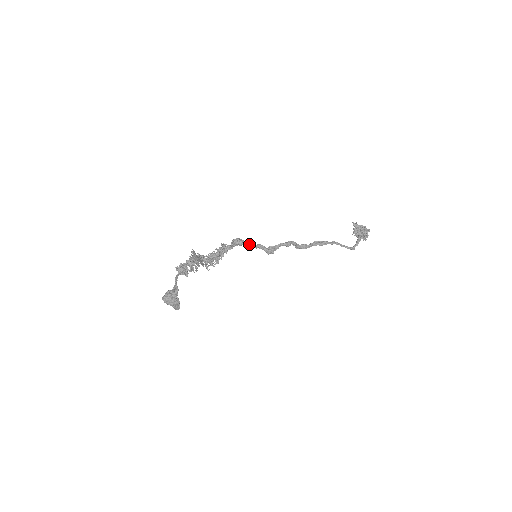
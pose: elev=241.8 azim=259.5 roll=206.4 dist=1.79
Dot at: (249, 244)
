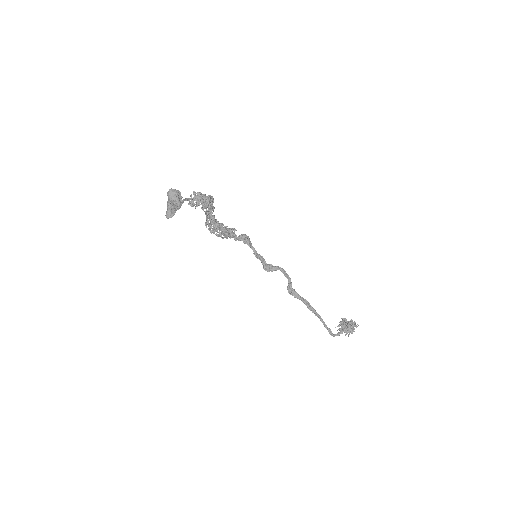
Dot at: (254, 248)
